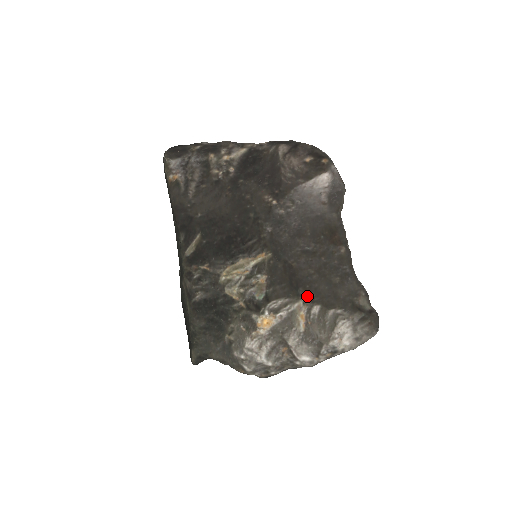
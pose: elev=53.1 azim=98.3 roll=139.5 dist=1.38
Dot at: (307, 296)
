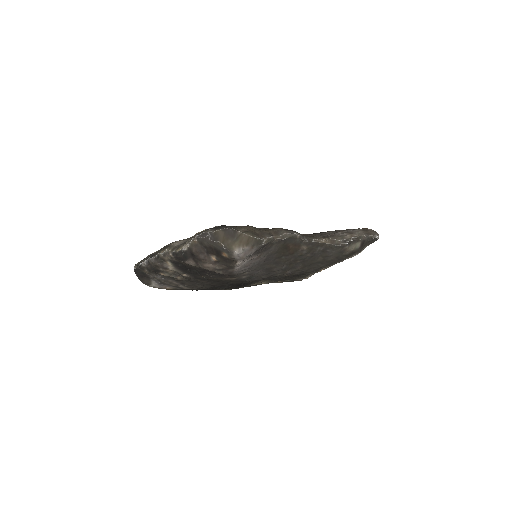
Dot at: (313, 272)
